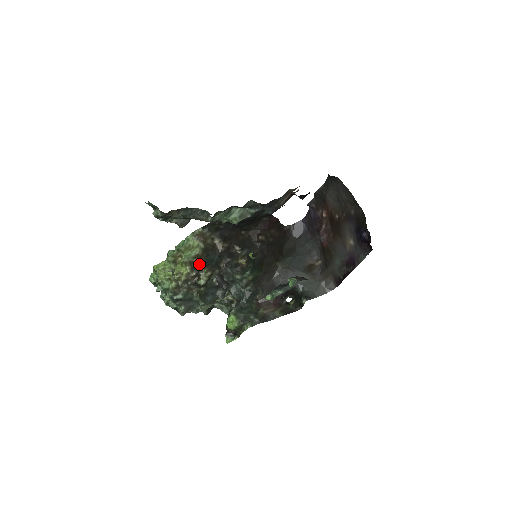
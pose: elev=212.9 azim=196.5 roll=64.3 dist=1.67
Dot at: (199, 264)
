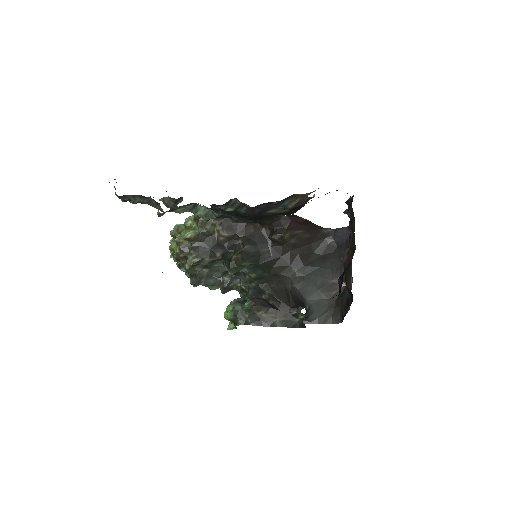
Dot at: (190, 247)
